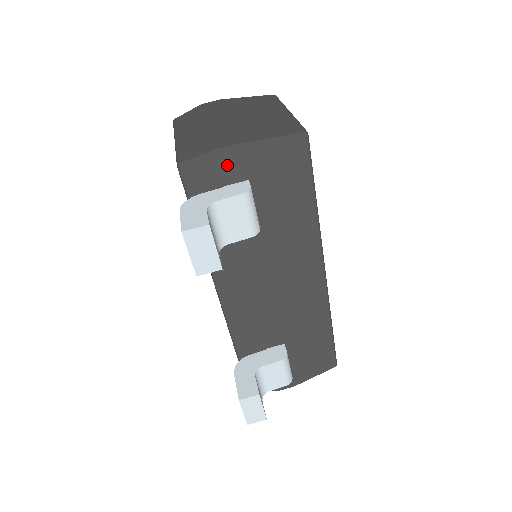
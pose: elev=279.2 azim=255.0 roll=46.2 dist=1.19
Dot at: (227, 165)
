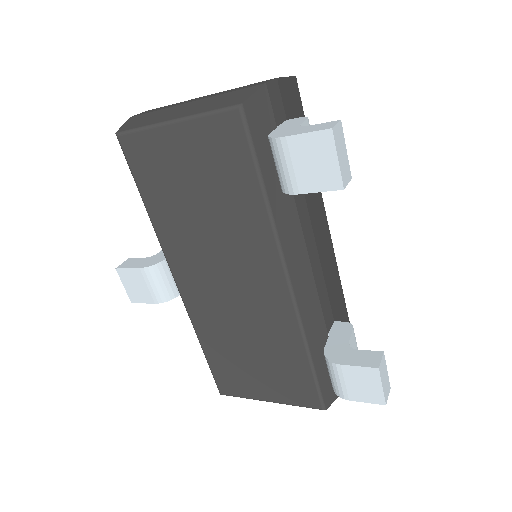
Dot at: (274, 102)
